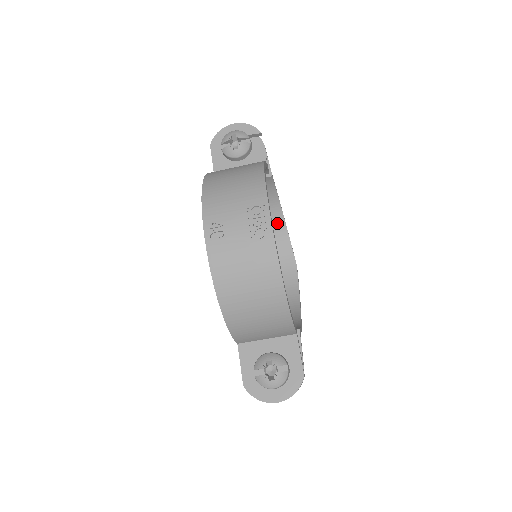
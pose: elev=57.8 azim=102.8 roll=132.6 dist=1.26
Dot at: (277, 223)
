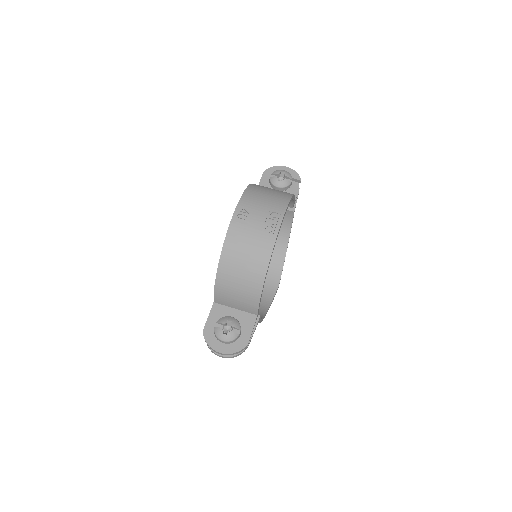
Dot at: (280, 249)
